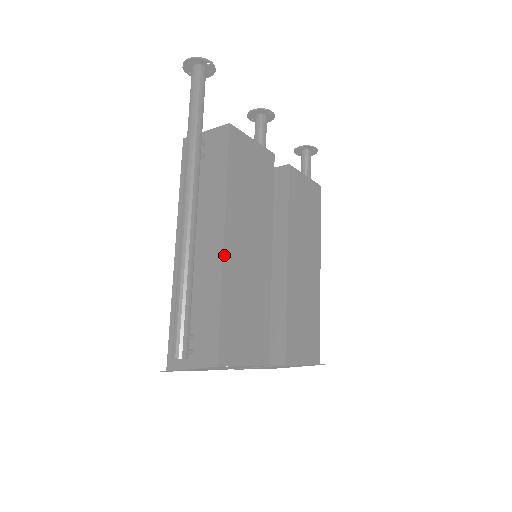
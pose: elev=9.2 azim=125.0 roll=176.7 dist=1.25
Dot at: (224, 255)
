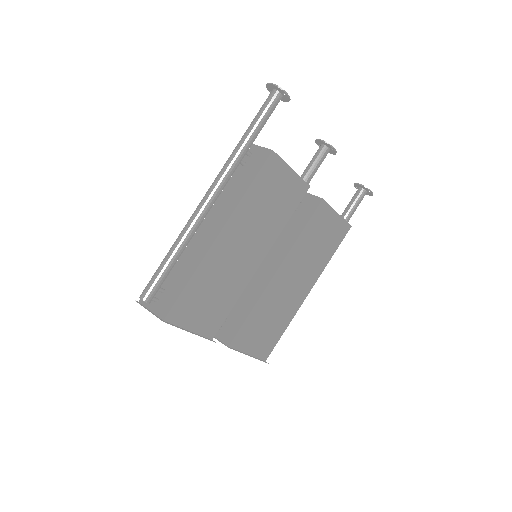
Dot at: (212, 247)
